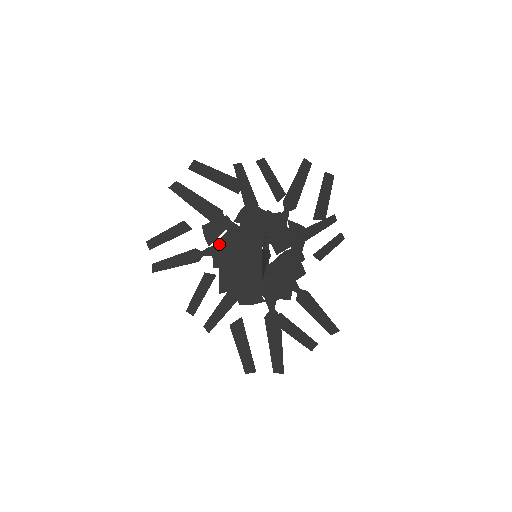
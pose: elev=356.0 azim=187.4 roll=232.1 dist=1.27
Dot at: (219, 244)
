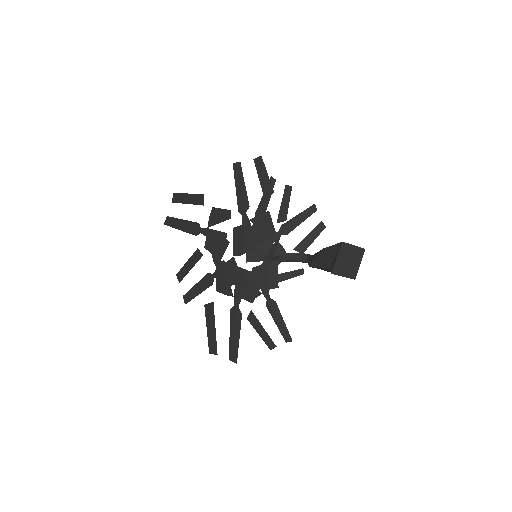
Dot at: (215, 230)
